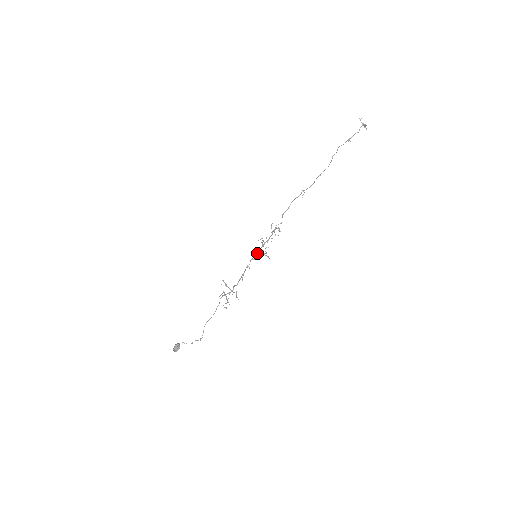
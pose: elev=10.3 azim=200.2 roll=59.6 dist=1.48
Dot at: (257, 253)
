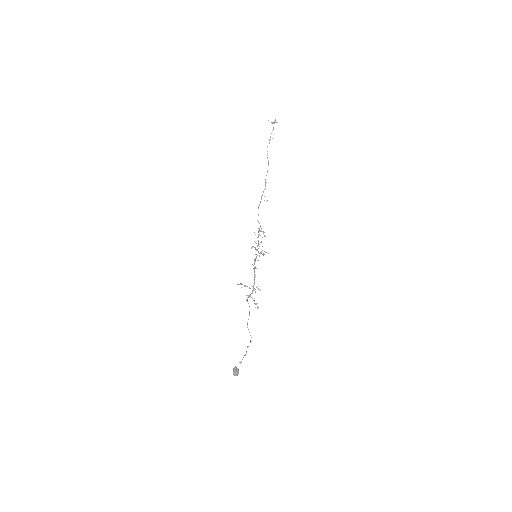
Dot at: (256, 257)
